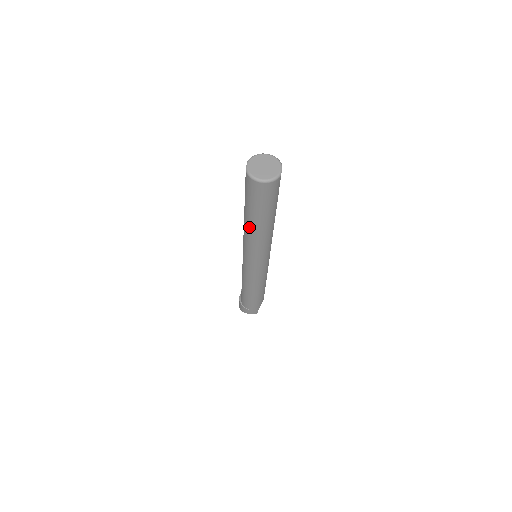
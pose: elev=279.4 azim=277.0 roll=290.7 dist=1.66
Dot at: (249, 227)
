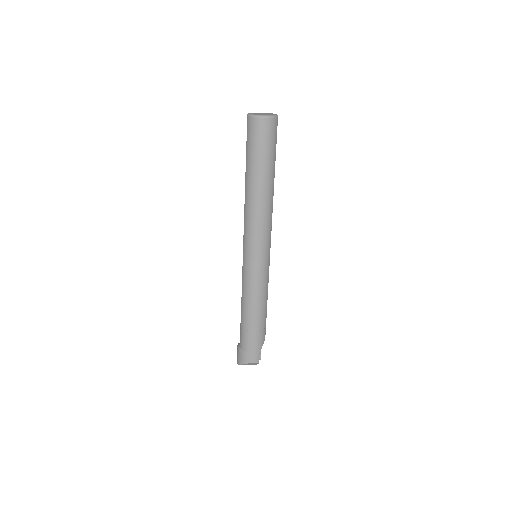
Dot at: (250, 190)
